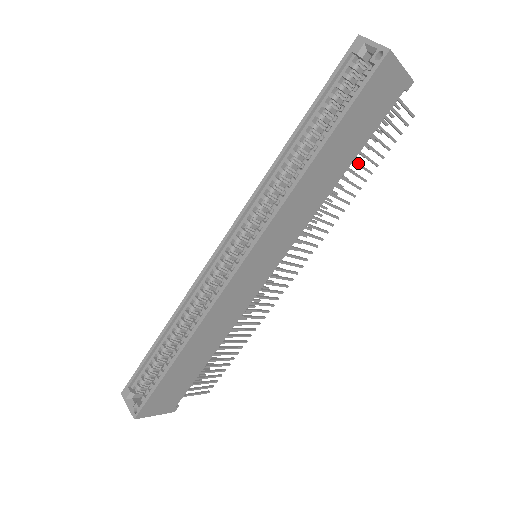
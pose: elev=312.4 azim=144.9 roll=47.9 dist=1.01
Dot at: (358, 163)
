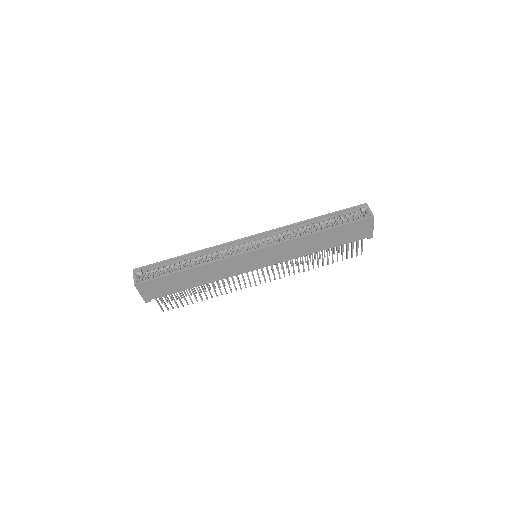
Dot at: occluded
